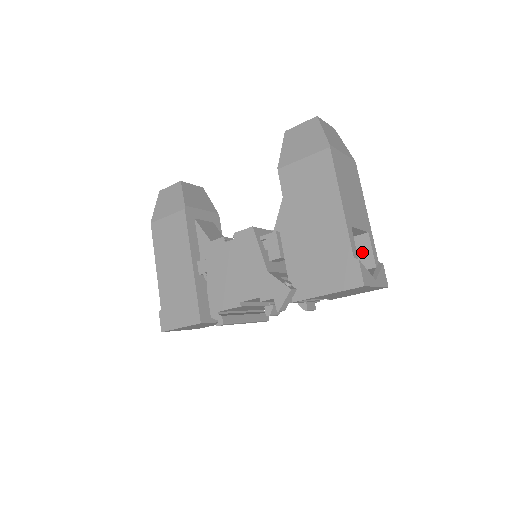
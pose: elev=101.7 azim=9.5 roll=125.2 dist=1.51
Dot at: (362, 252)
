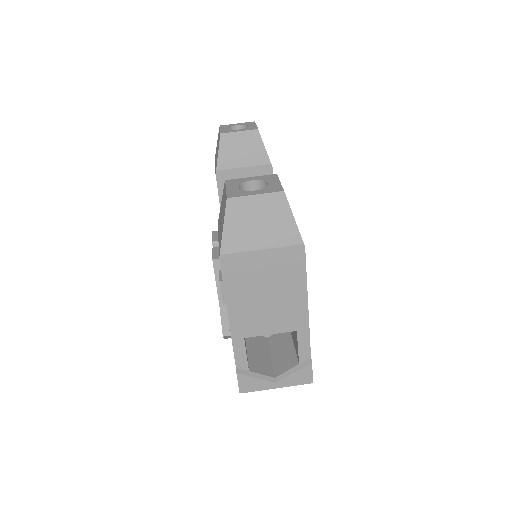
Dot at: (295, 339)
